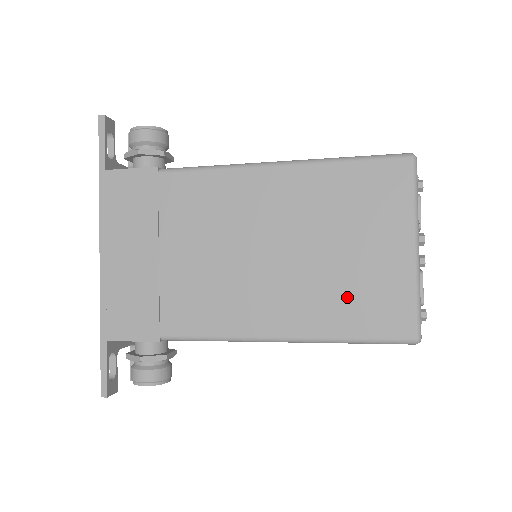
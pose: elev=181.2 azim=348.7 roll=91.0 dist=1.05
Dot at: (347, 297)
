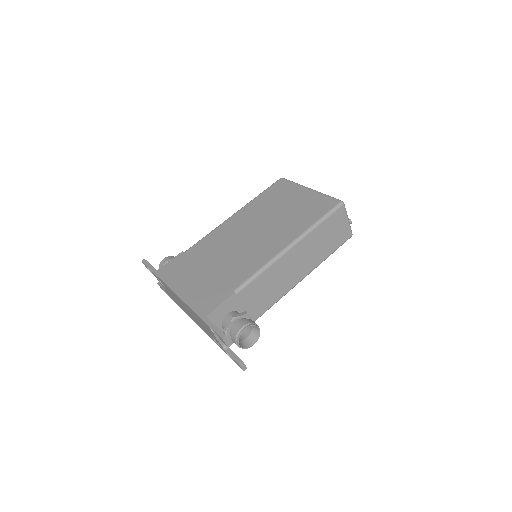
Dot at: (301, 215)
